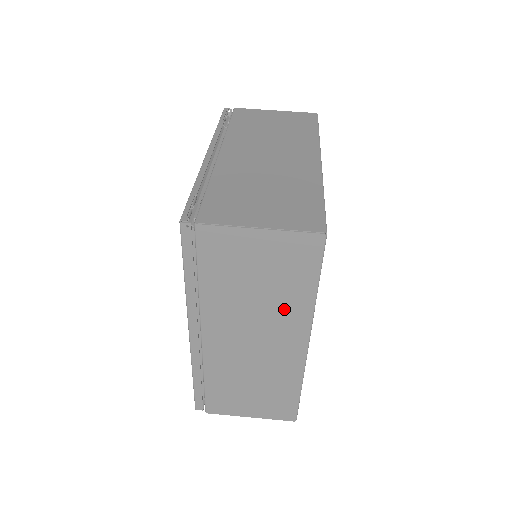
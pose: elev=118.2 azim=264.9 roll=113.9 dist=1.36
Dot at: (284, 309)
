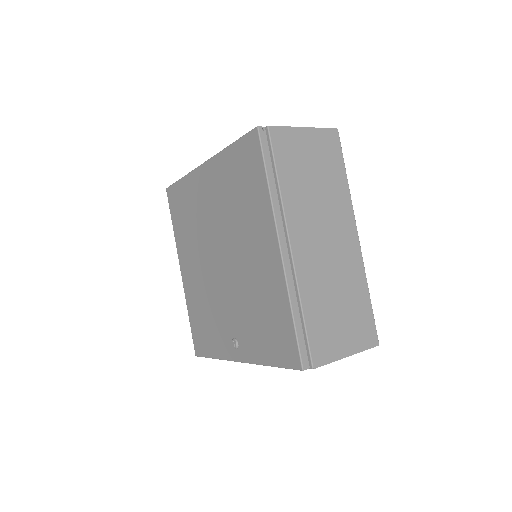
Dot at: (335, 199)
